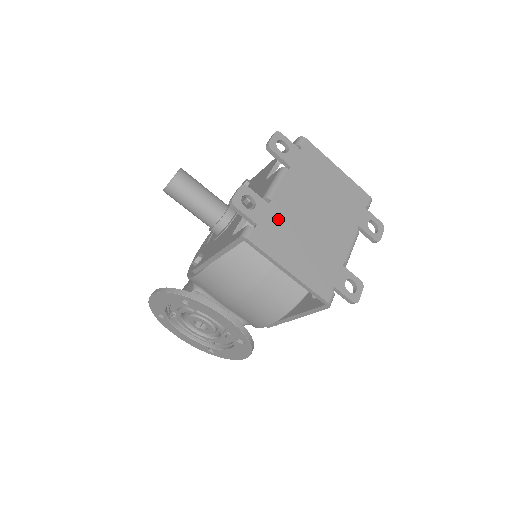
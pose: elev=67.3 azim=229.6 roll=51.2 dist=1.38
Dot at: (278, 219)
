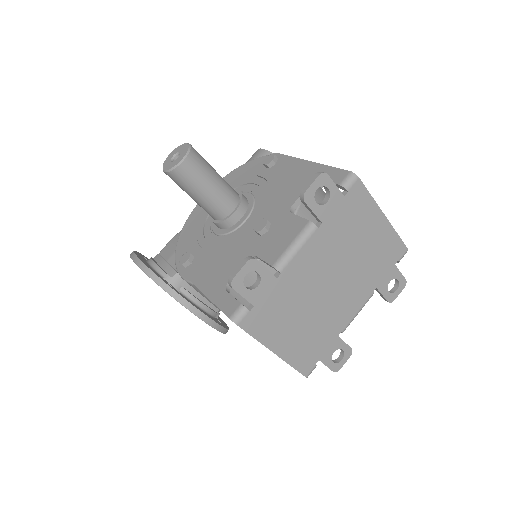
Dot at: (282, 295)
